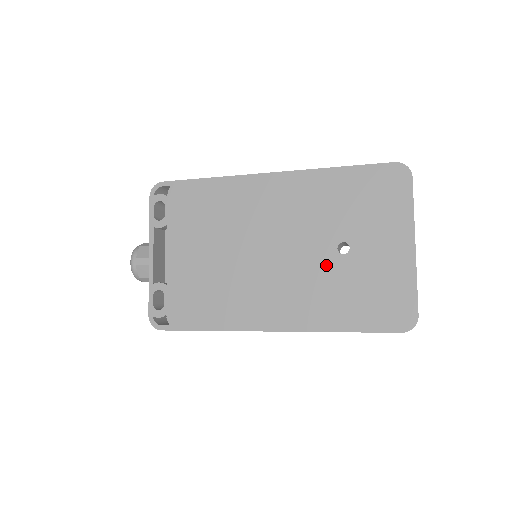
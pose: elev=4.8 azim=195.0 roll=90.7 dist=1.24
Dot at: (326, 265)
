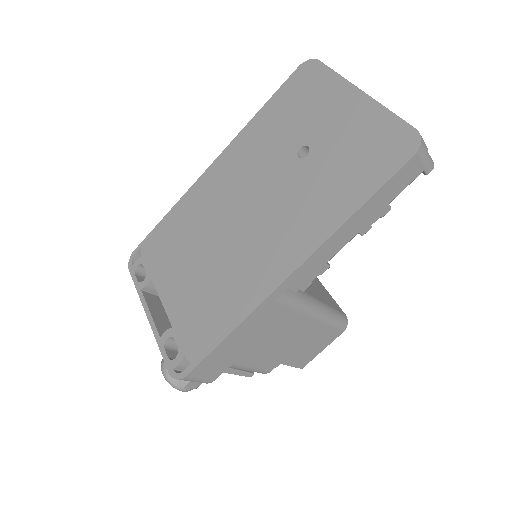
Dot at: (298, 177)
